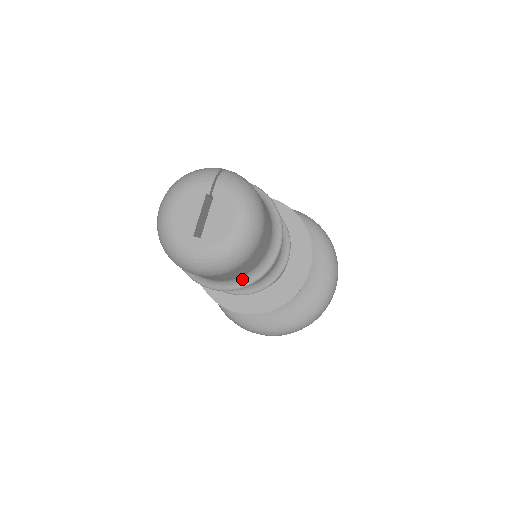
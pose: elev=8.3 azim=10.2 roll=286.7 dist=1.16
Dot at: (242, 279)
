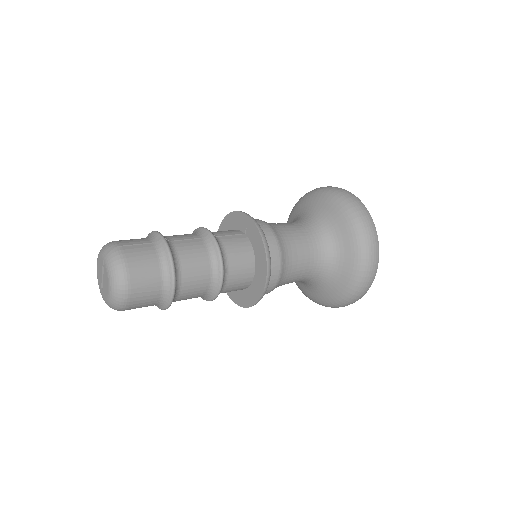
Dot at: (158, 306)
